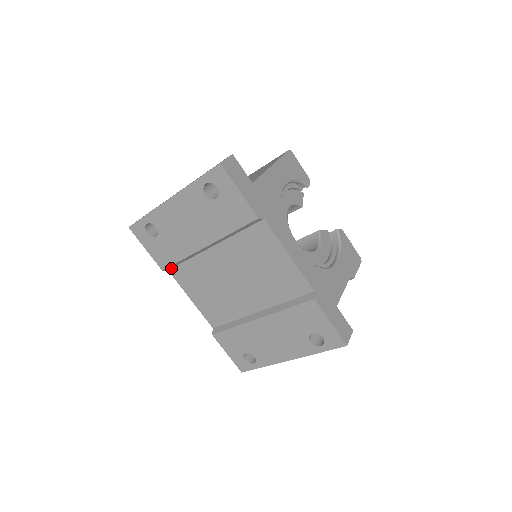
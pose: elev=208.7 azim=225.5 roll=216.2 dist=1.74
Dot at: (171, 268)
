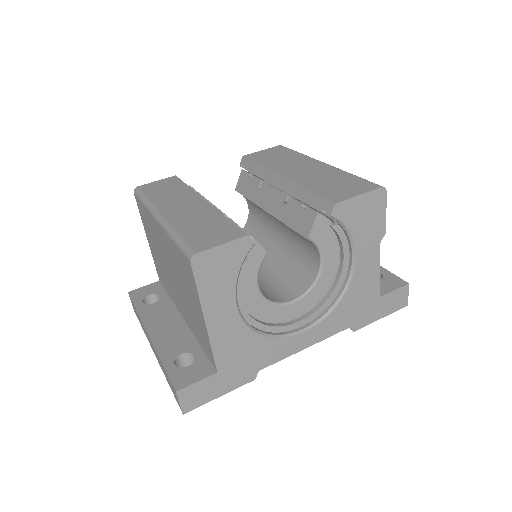
Dot at: occluded
